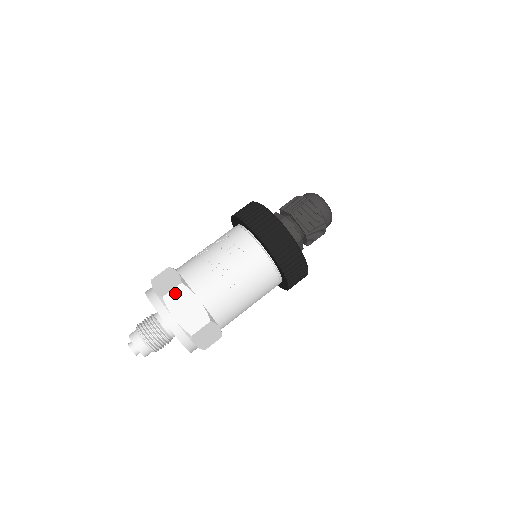
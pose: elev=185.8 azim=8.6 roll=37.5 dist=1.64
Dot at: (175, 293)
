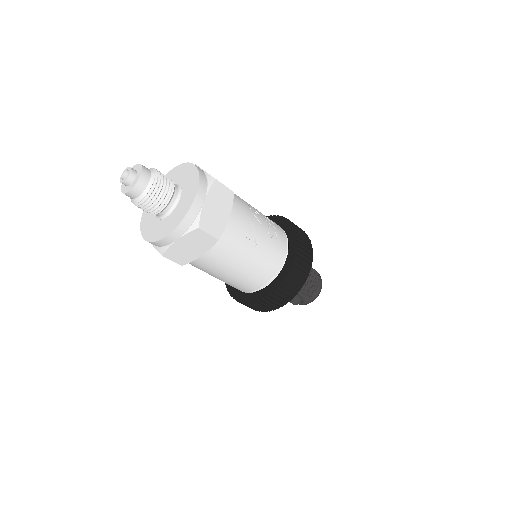
Dot at: (224, 190)
